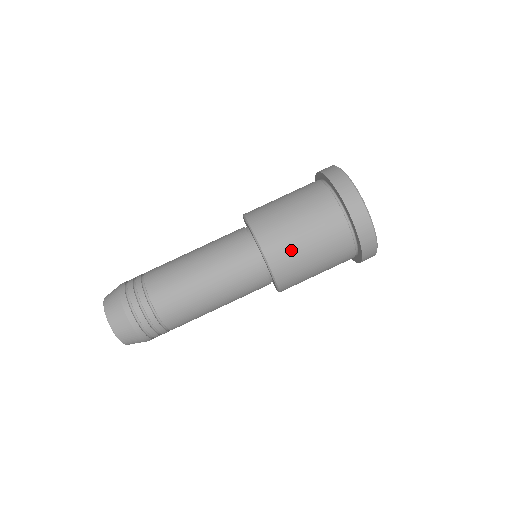
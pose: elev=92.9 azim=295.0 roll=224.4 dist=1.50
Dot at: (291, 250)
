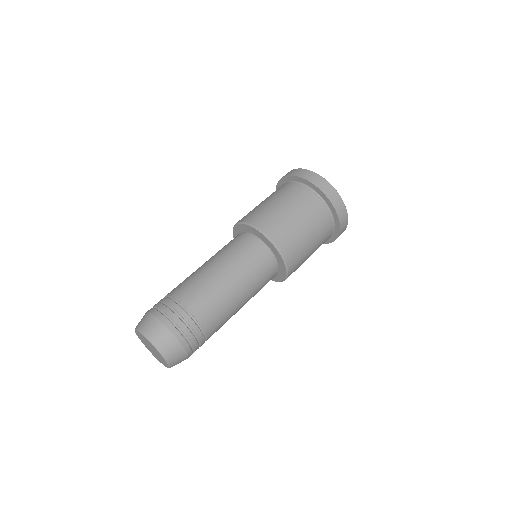
Dot at: (296, 240)
